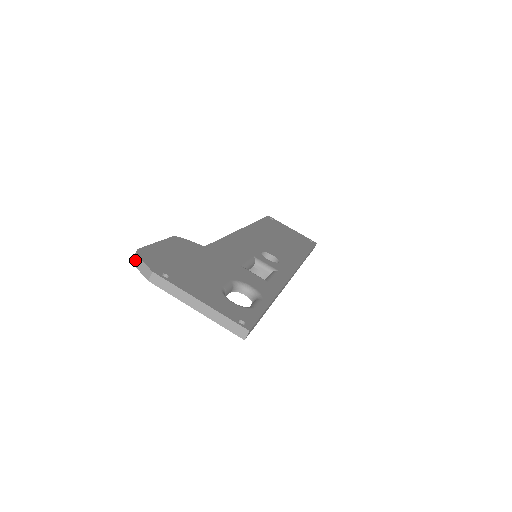
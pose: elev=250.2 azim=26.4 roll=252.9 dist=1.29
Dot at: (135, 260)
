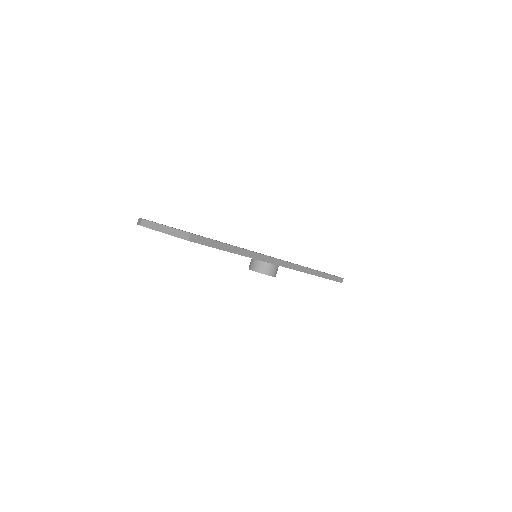
Dot at: (138, 221)
